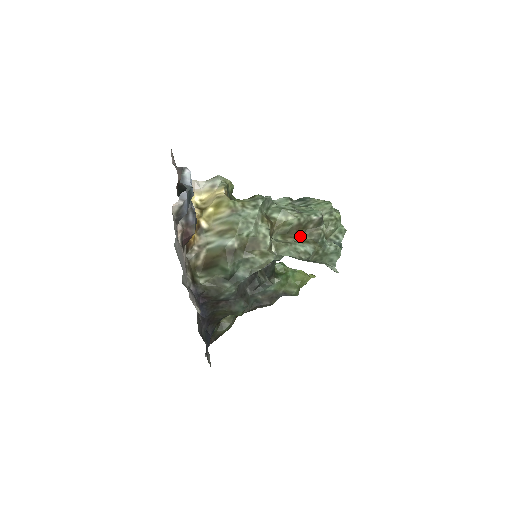
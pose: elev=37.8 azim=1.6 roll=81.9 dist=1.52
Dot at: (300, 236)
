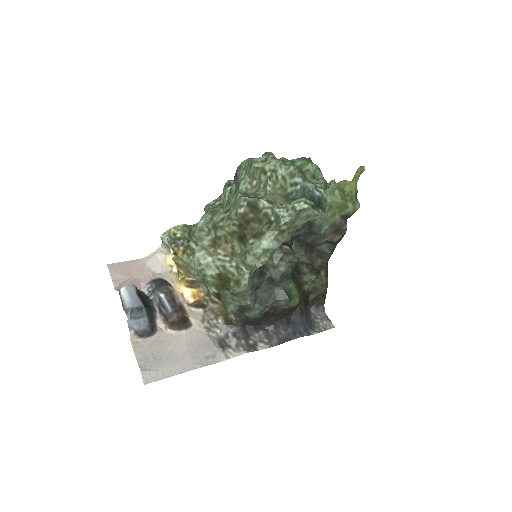
Dot at: (254, 230)
